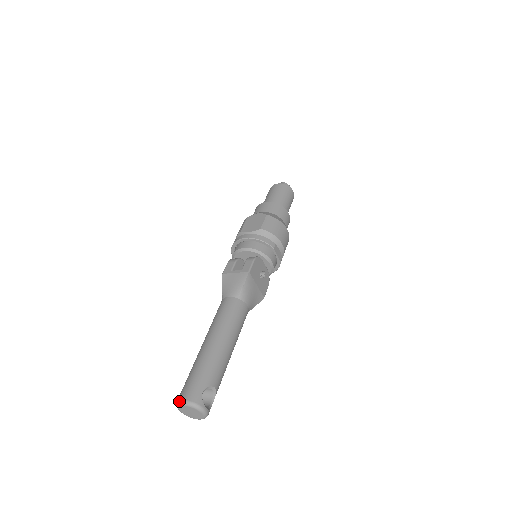
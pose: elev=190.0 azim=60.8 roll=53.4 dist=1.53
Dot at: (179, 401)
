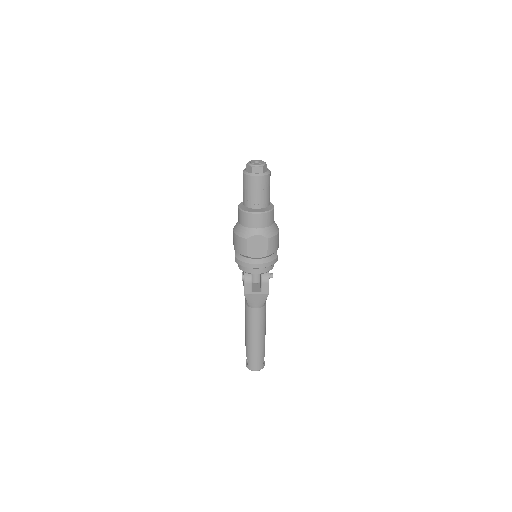
Dot at: occluded
